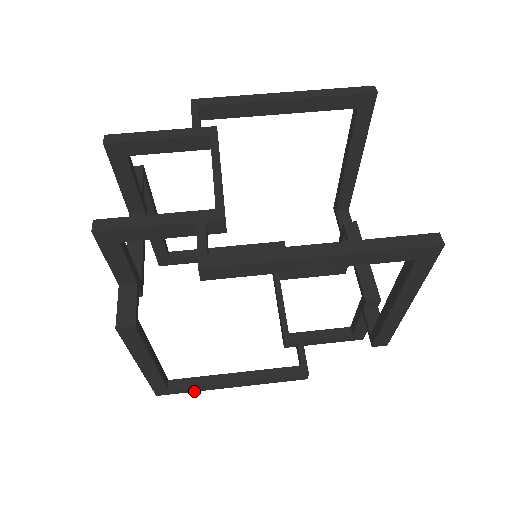
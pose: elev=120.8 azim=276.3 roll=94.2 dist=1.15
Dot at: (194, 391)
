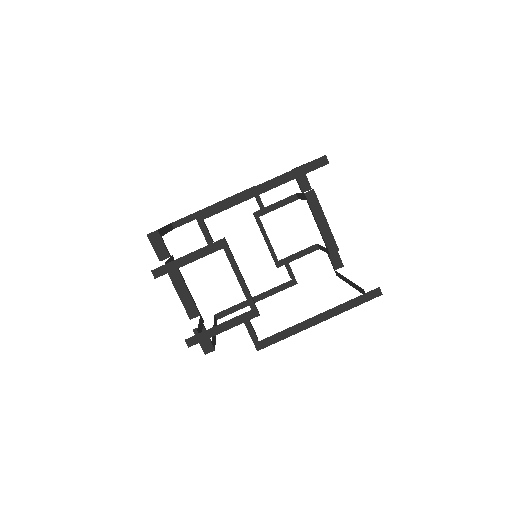
Dot at: occluded
